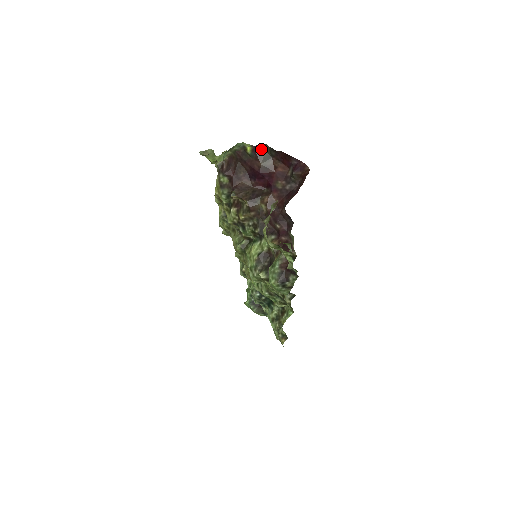
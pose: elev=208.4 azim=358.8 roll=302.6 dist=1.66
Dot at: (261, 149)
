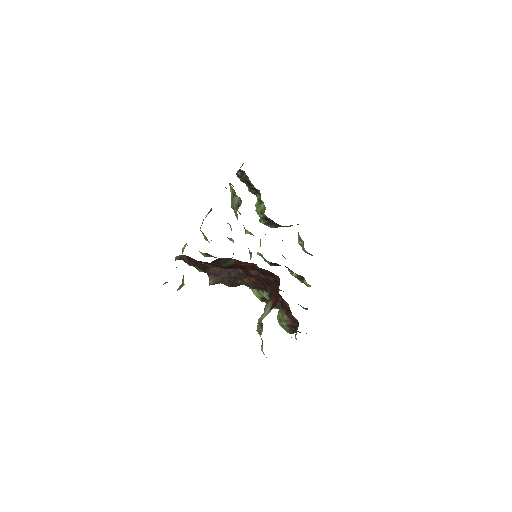
Dot at: (216, 260)
